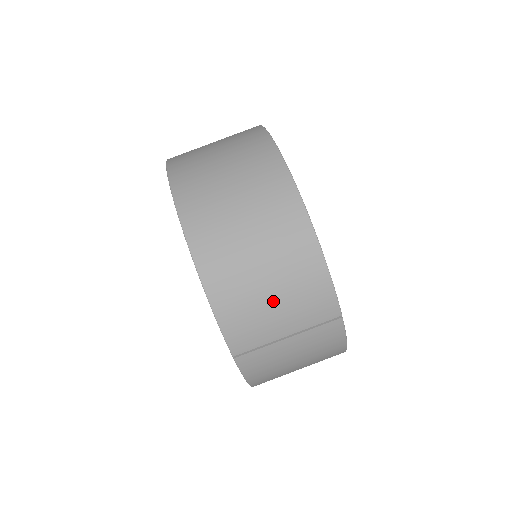
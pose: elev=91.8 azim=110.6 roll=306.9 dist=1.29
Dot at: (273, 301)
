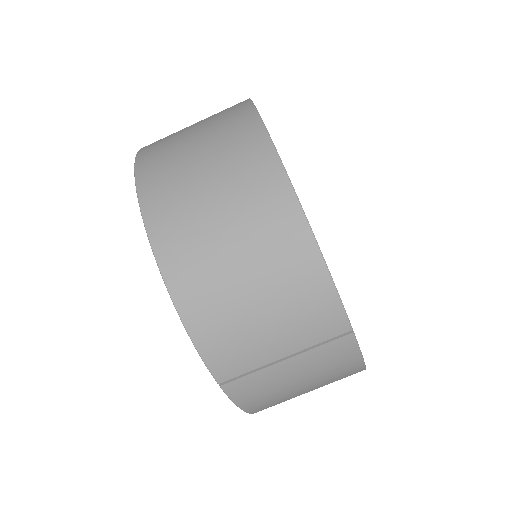
Dot at: (261, 316)
